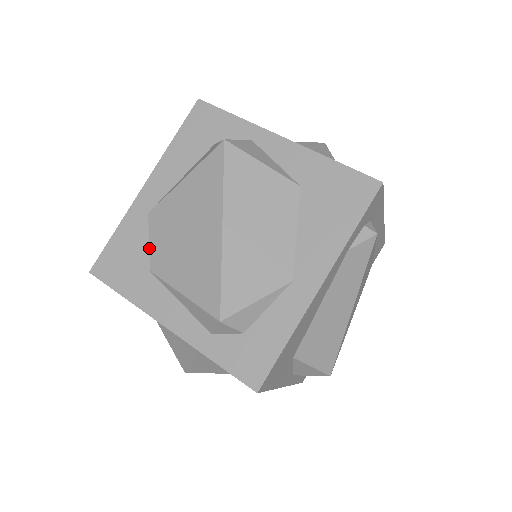
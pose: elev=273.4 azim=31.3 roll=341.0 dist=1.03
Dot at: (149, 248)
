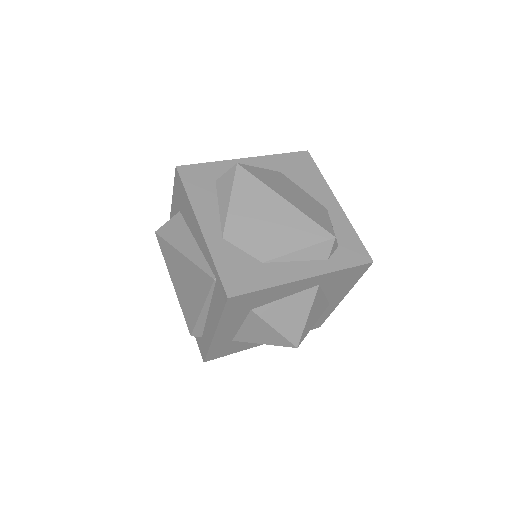
Dot at: (247, 253)
